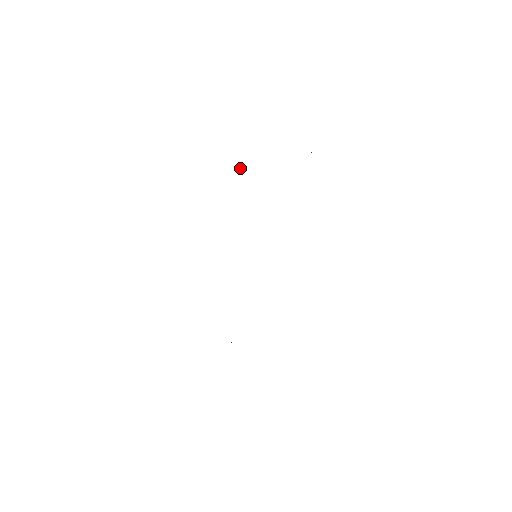
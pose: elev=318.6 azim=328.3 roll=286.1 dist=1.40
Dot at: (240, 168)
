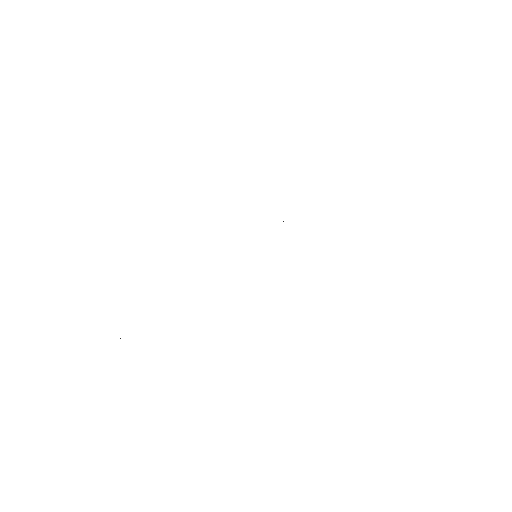
Dot at: occluded
